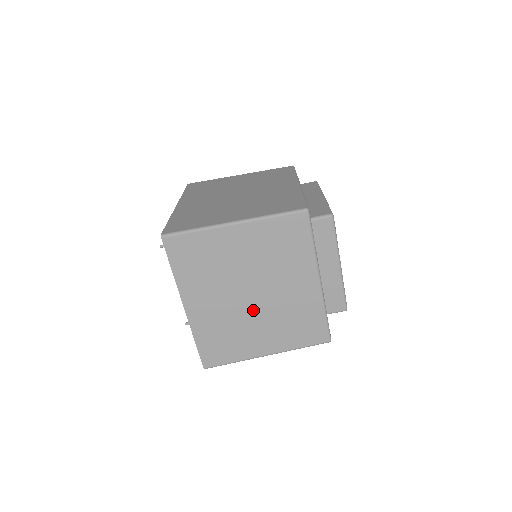
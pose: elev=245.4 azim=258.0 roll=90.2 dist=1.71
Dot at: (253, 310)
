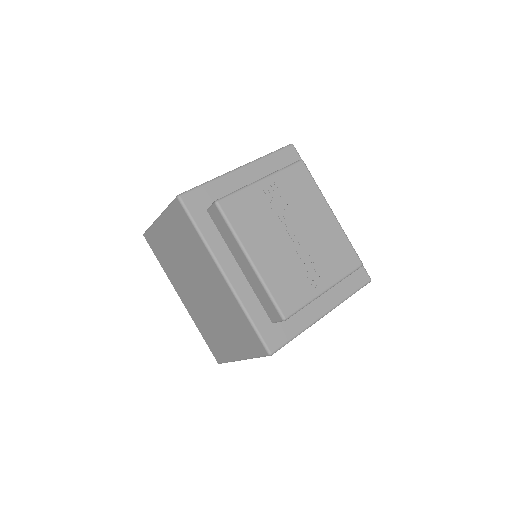
Dot at: occluded
